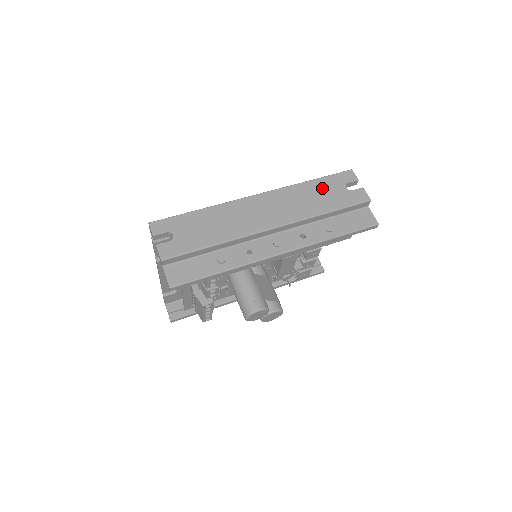
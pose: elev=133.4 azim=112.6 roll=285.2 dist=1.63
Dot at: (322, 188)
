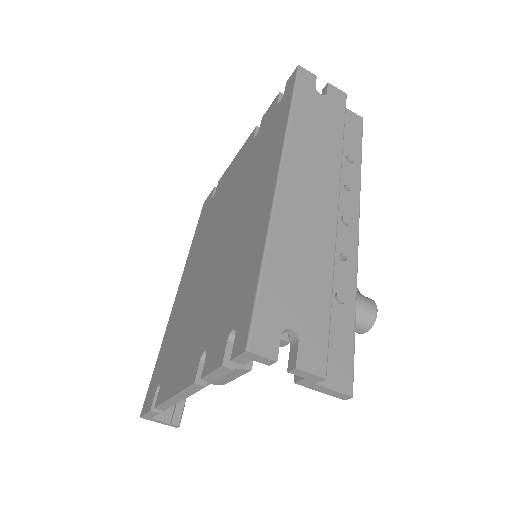
Dot at: (309, 111)
